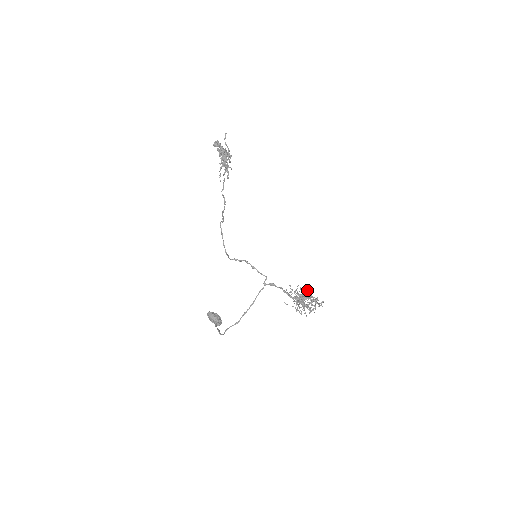
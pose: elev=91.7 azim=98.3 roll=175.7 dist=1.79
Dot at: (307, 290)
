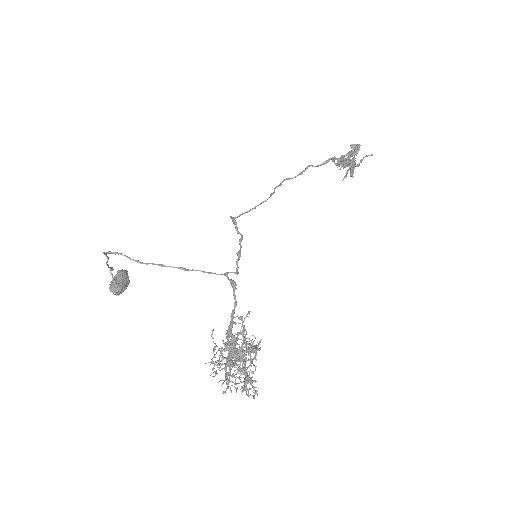
Dot at: occluded
